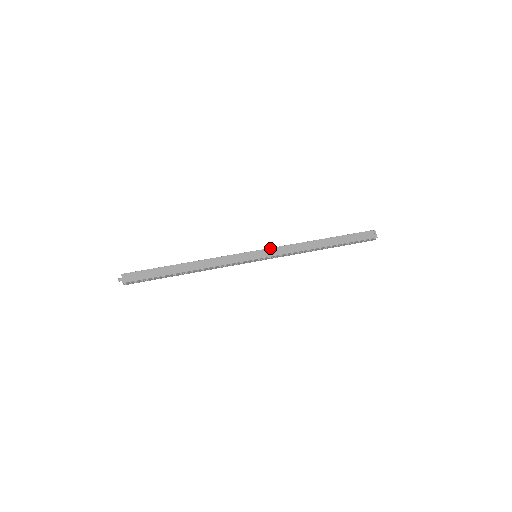
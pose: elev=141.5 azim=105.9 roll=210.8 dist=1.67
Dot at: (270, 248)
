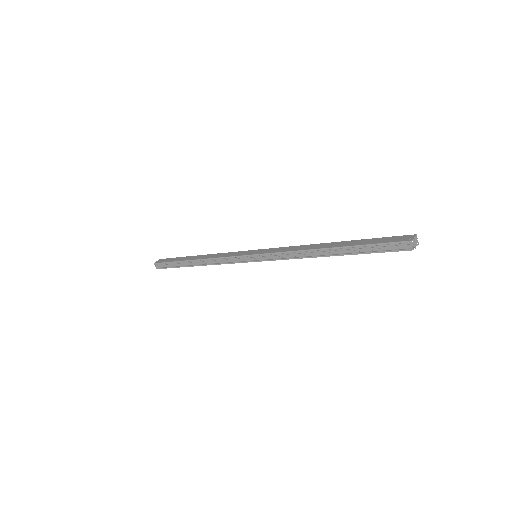
Dot at: (272, 248)
